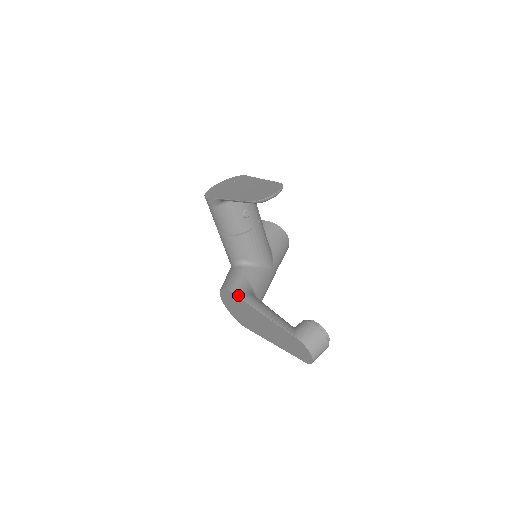
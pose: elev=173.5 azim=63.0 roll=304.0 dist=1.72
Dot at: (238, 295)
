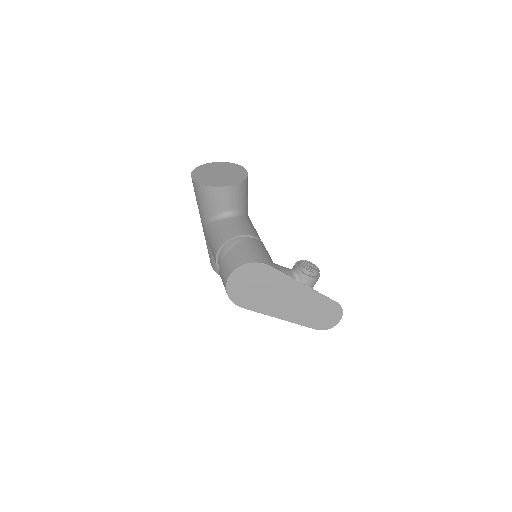
Dot at: occluded
